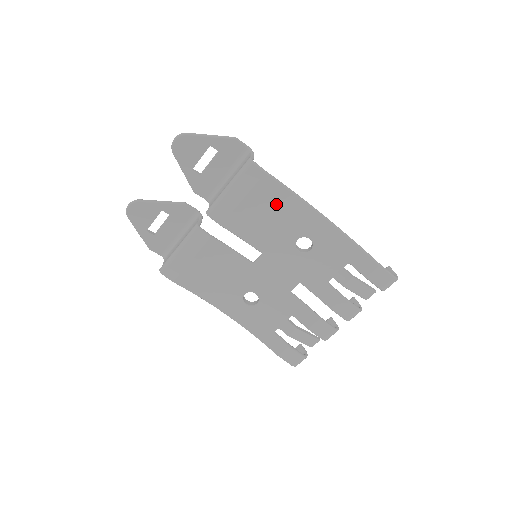
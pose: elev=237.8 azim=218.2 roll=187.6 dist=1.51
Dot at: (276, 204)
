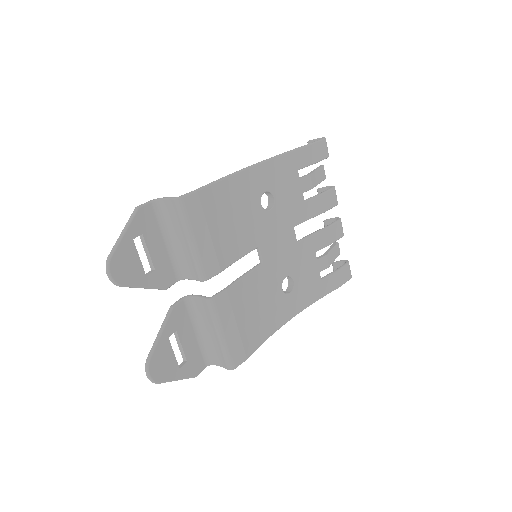
Dot at: (226, 202)
